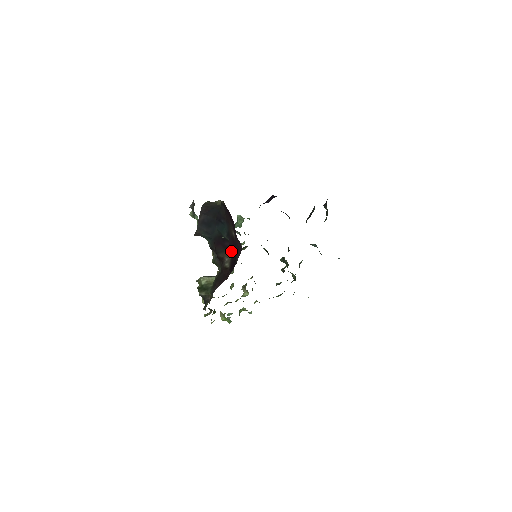
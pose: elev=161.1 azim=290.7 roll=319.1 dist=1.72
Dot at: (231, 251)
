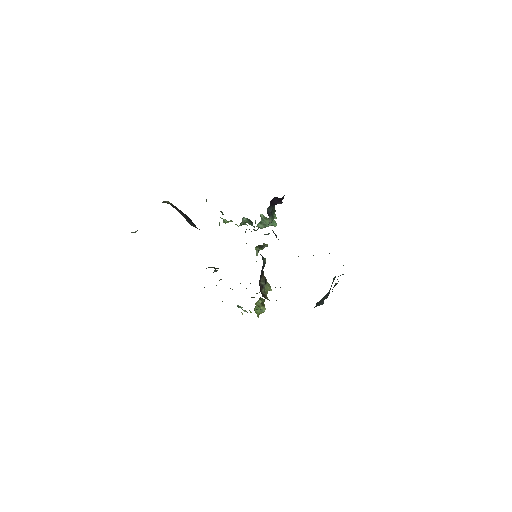
Dot at: occluded
